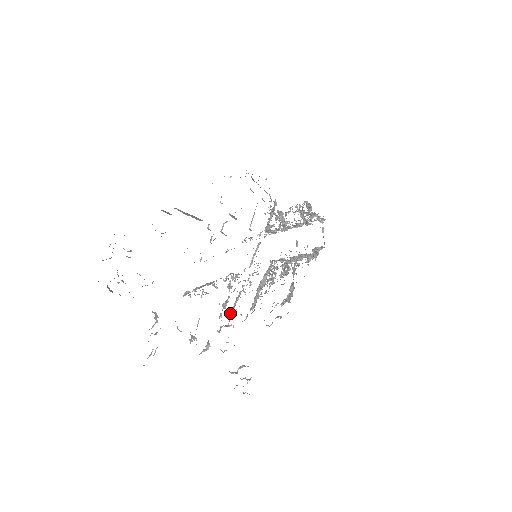
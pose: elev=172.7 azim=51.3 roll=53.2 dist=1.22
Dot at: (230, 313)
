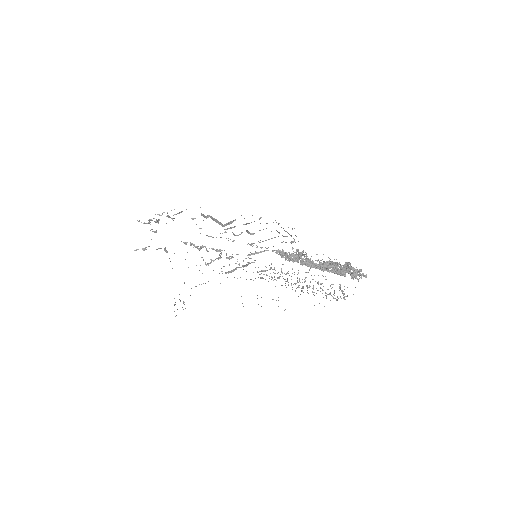
Dot at: occluded
